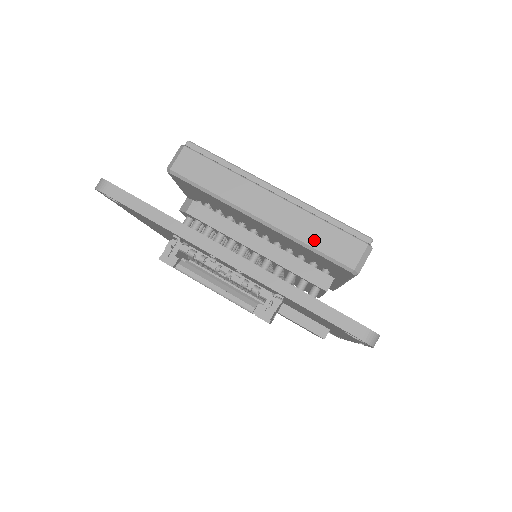
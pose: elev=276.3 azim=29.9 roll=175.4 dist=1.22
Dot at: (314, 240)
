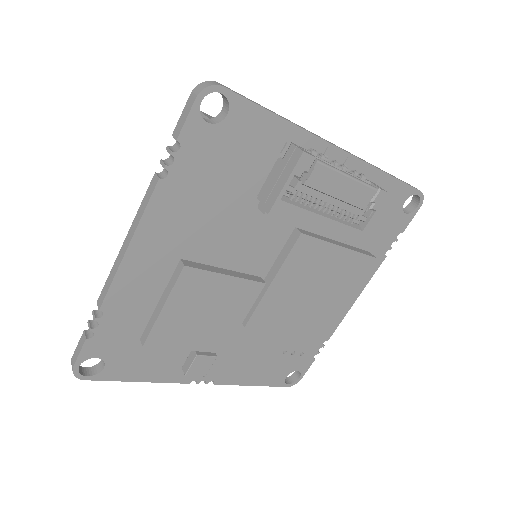
Dot at: occluded
